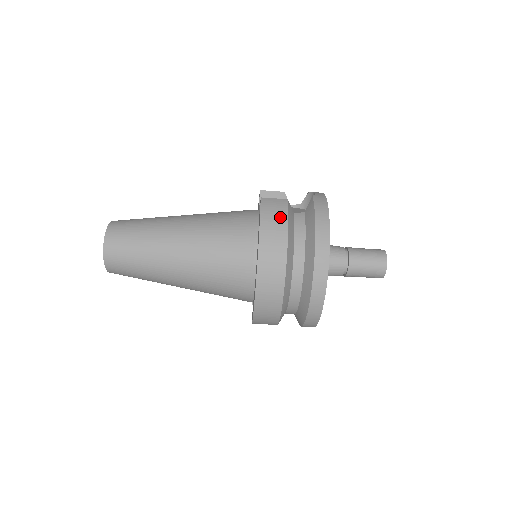
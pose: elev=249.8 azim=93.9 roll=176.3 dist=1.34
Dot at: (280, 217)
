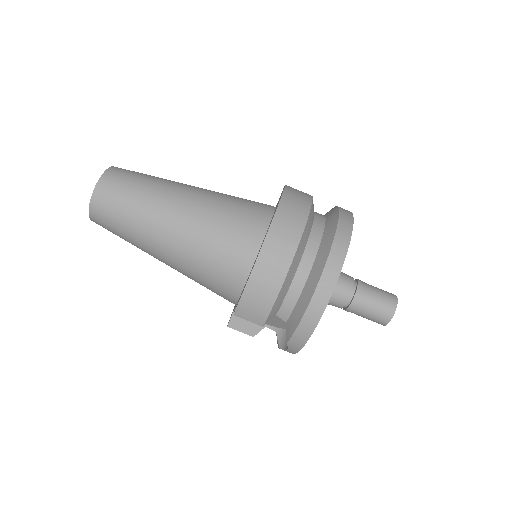
Dot at: (305, 194)
